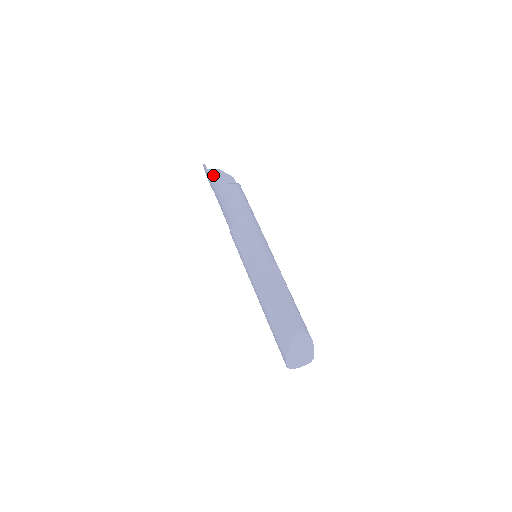
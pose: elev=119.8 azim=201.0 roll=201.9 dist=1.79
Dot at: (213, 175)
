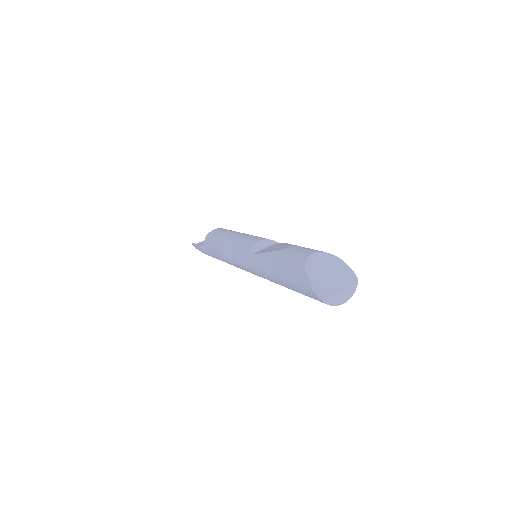
Dot at: (202, 244)
